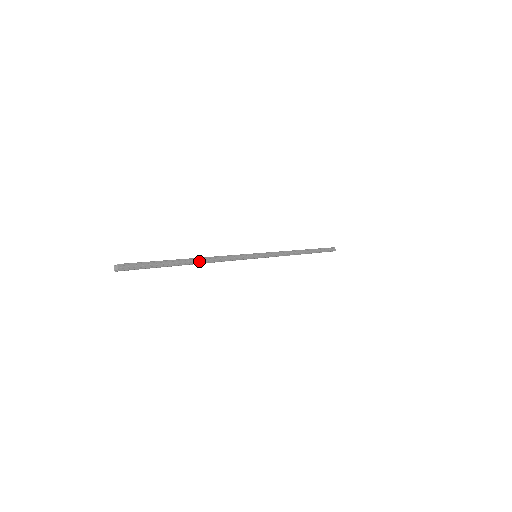
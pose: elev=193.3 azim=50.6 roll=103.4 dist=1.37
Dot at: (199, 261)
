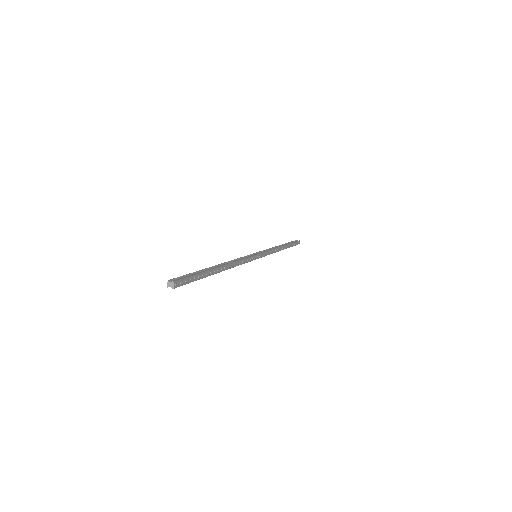
Dot at: (224, 268)
